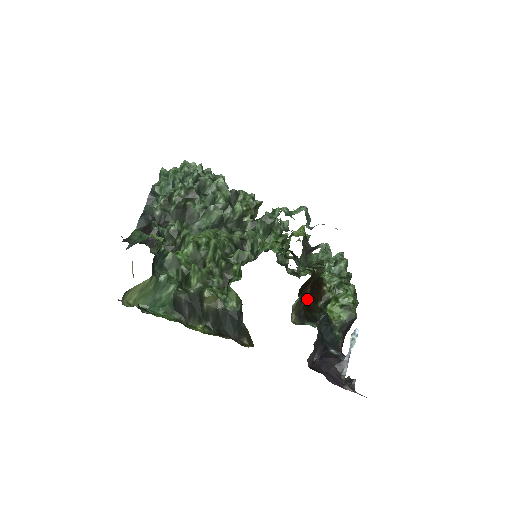
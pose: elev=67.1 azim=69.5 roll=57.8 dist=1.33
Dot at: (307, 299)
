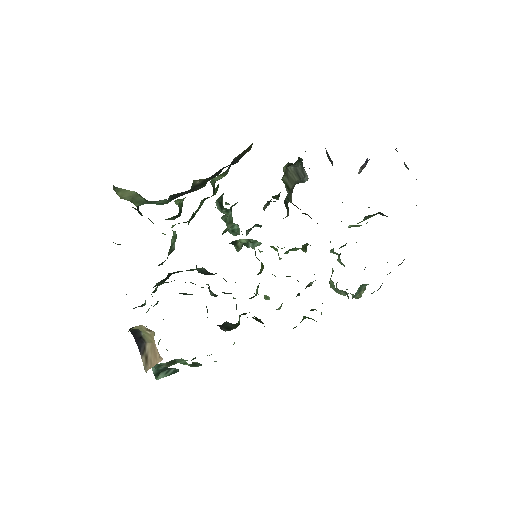
Dot at: occluded
